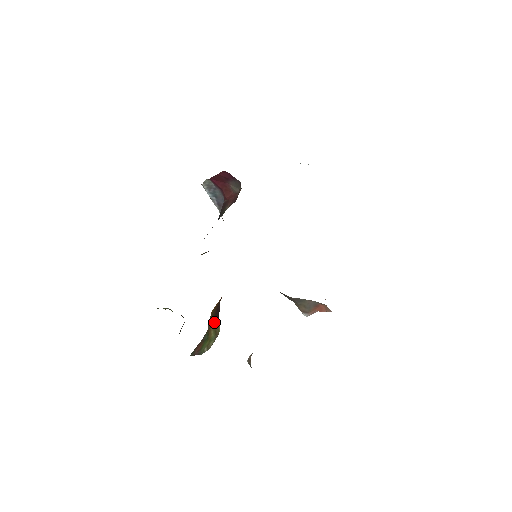
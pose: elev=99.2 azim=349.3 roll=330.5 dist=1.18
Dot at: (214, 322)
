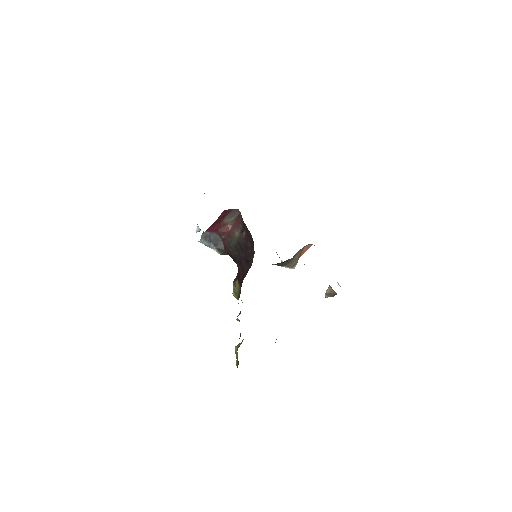
Dot at: occluded
